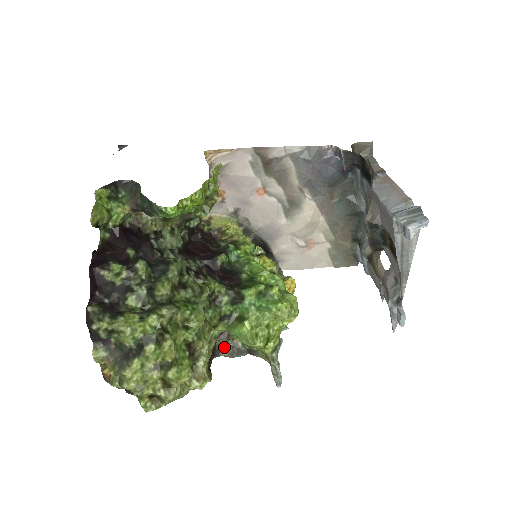
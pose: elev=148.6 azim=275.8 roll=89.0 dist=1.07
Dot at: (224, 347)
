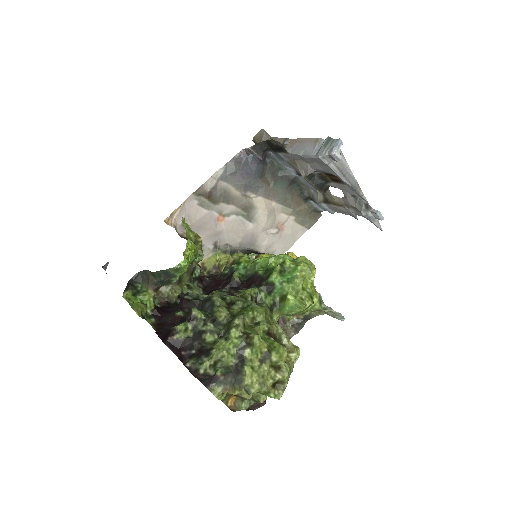
Dot at: (287, 331)
